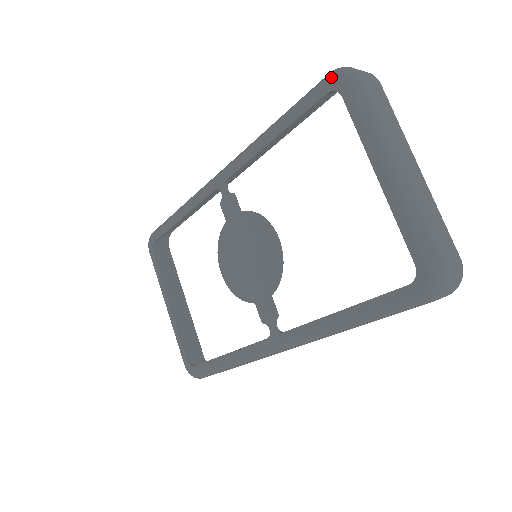
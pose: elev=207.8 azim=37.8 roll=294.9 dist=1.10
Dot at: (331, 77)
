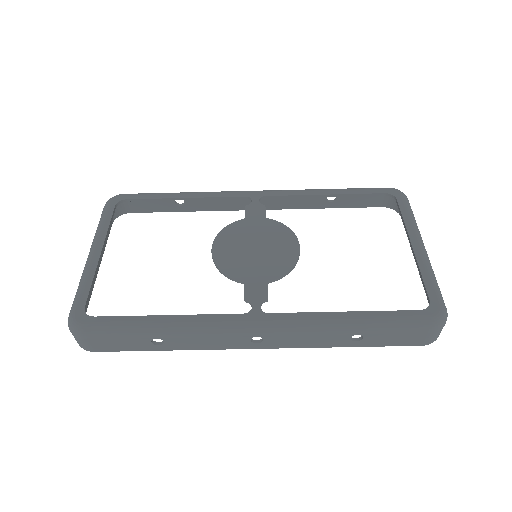
Dot at: (391, 188)
